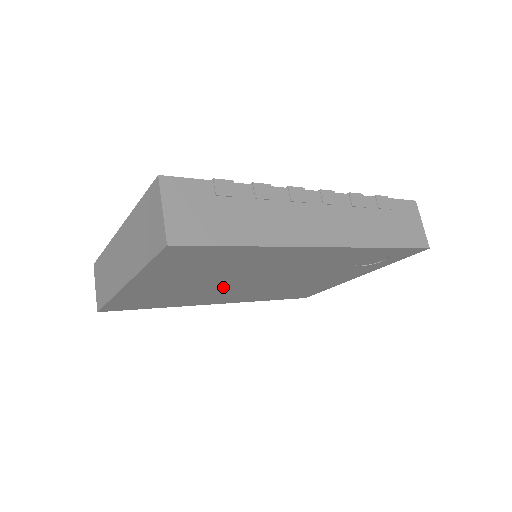
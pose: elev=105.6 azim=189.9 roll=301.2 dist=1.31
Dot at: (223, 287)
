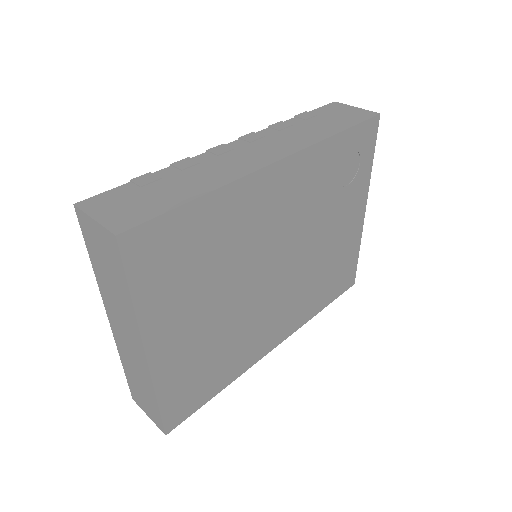
Dot at: (251, 304)
